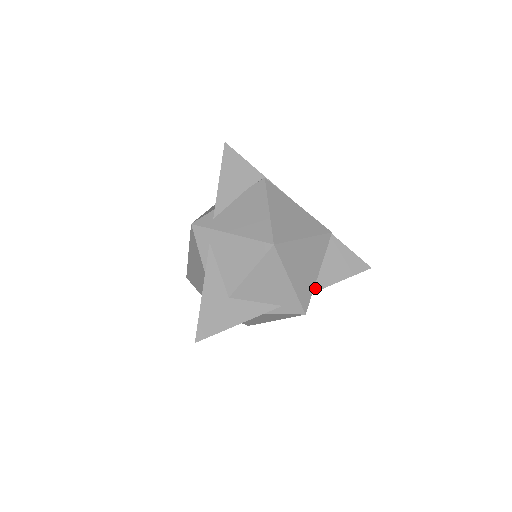
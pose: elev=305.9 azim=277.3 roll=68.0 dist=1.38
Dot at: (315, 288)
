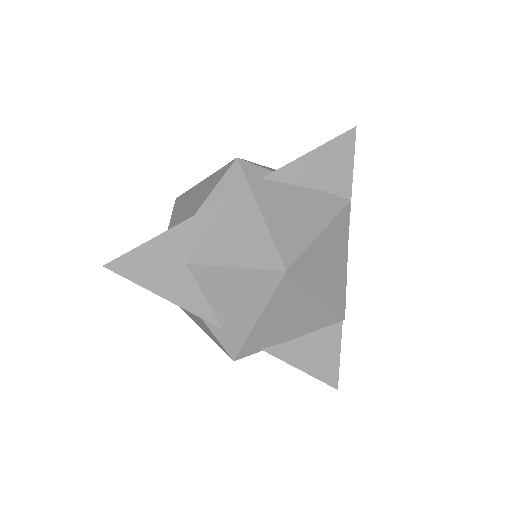
Dot at: (271, 349)
